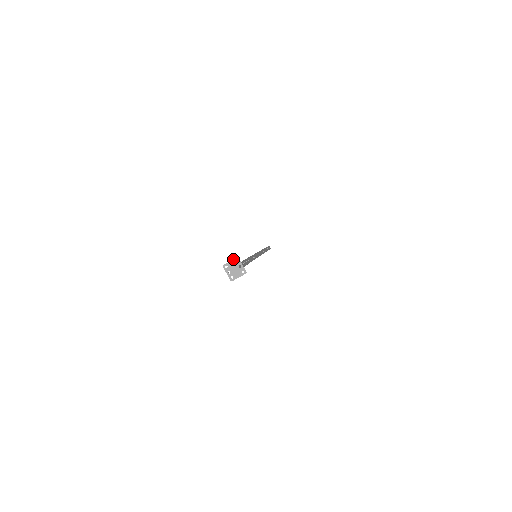
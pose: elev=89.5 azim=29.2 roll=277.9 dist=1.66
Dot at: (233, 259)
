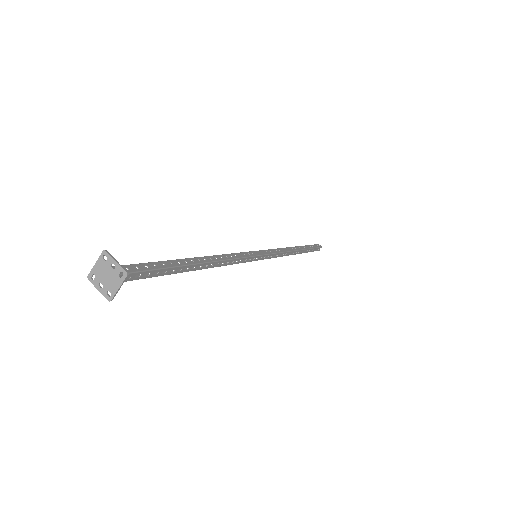
Dot at: occluded
